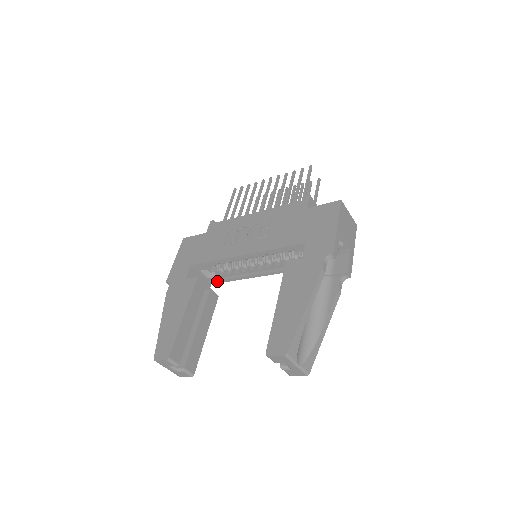
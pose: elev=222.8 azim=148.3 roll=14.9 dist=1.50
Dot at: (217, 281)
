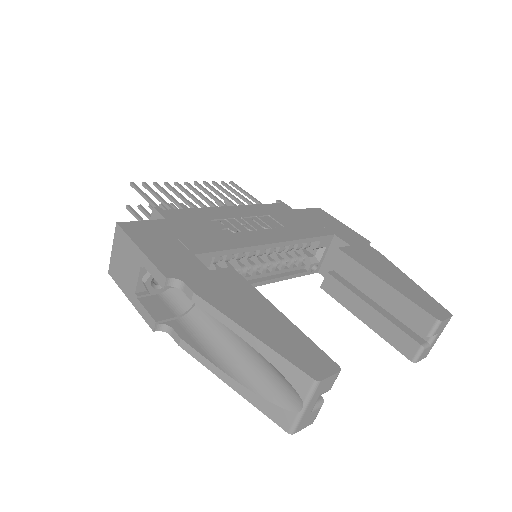
Dot at: occluded
